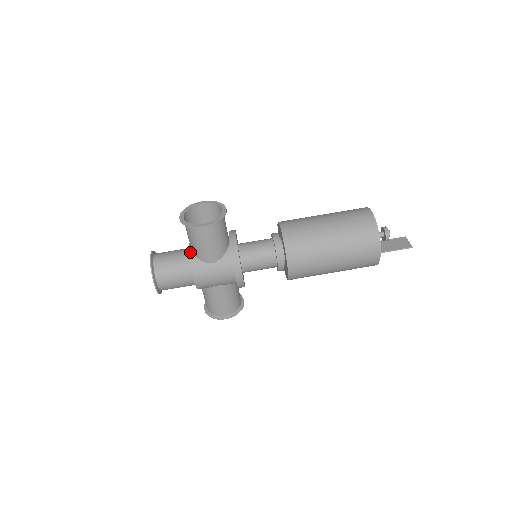
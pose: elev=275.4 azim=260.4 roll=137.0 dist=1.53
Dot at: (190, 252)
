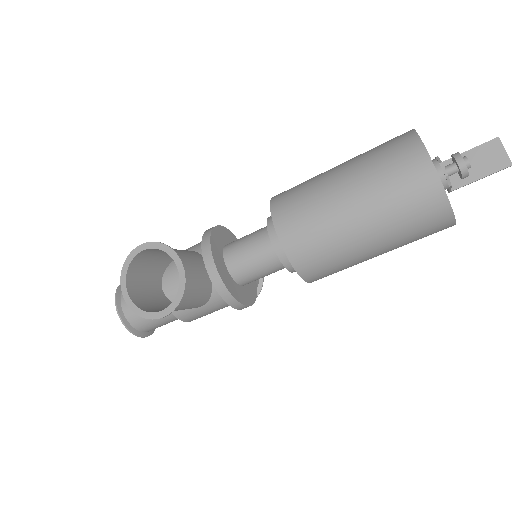
Dot at: occluded
